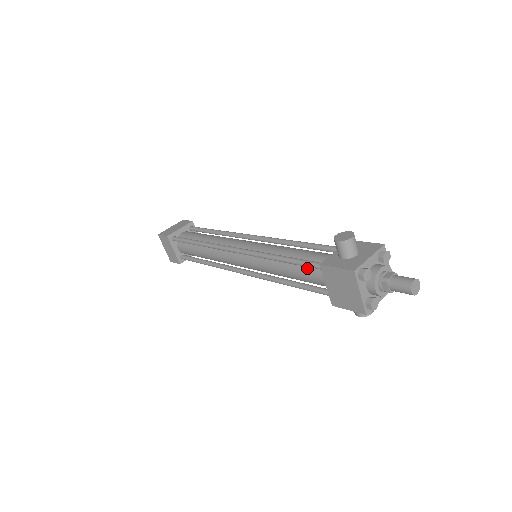
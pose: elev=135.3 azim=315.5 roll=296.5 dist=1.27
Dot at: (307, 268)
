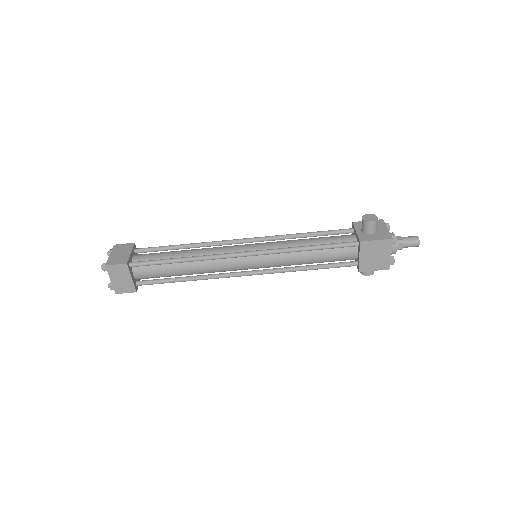
Dot at: (335, 249)
